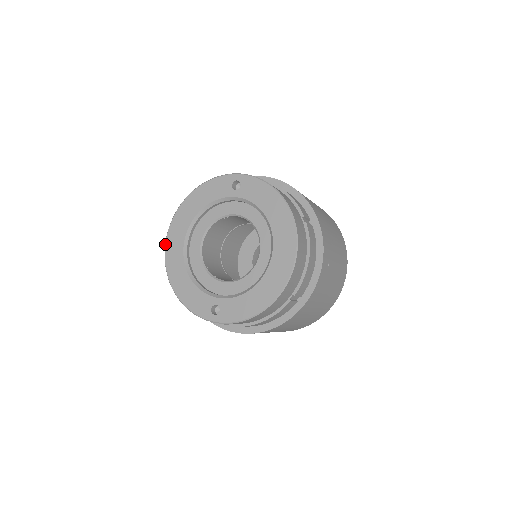
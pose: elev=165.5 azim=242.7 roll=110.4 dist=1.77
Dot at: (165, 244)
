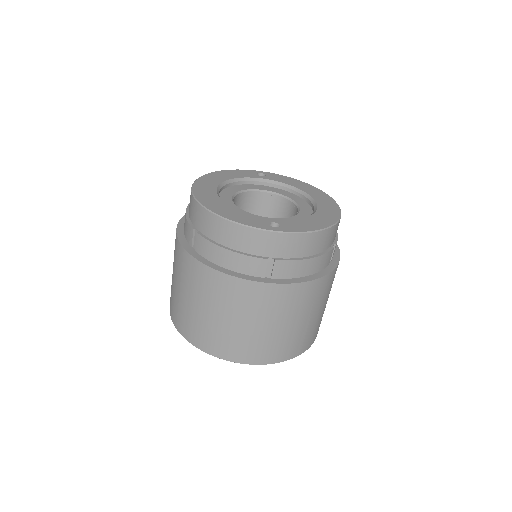
Dot at: (192, 189)
